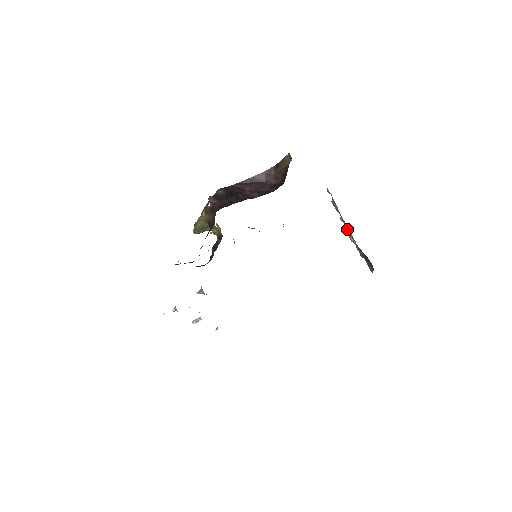
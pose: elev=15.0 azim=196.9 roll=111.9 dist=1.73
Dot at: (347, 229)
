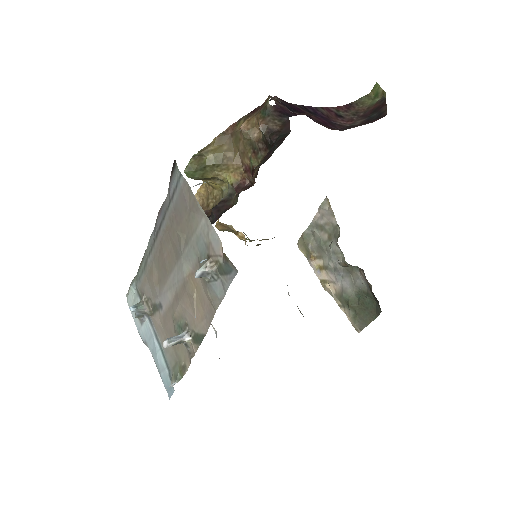
Dot at: (321, 272)
